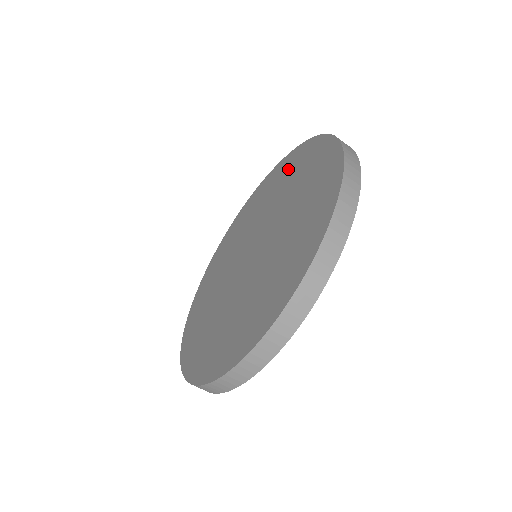
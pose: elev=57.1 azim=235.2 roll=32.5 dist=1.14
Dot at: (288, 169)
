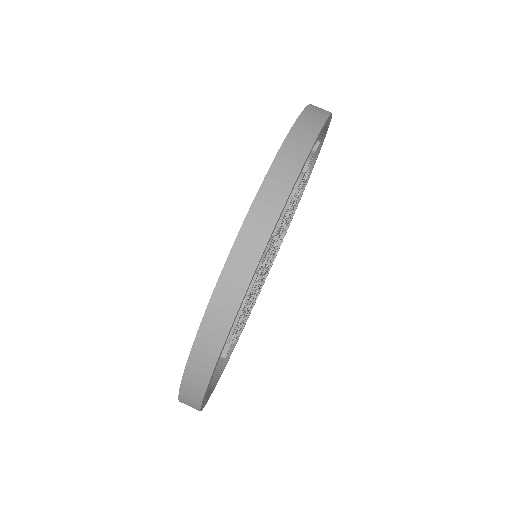
Dot at: occluded
